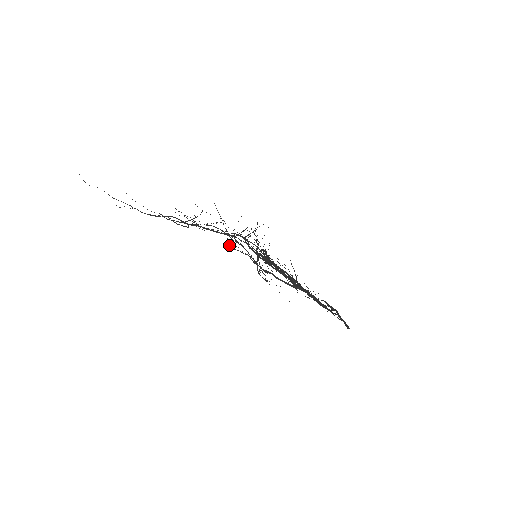
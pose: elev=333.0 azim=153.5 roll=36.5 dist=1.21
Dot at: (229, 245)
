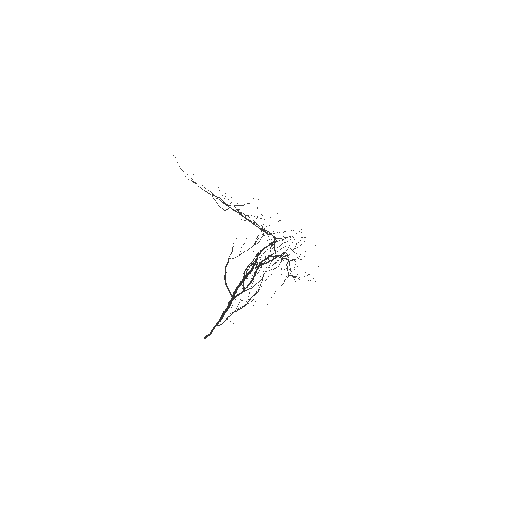
Dot at: occluded
